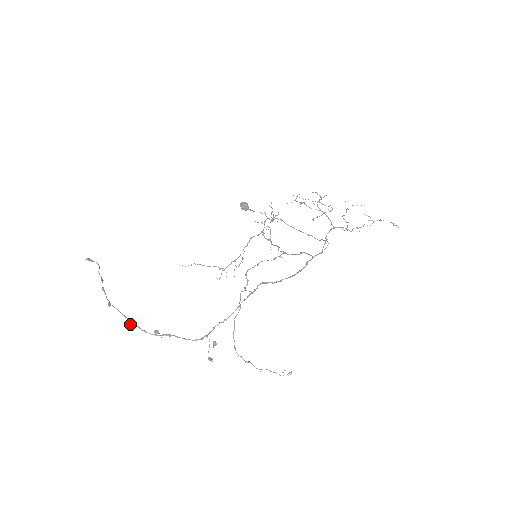
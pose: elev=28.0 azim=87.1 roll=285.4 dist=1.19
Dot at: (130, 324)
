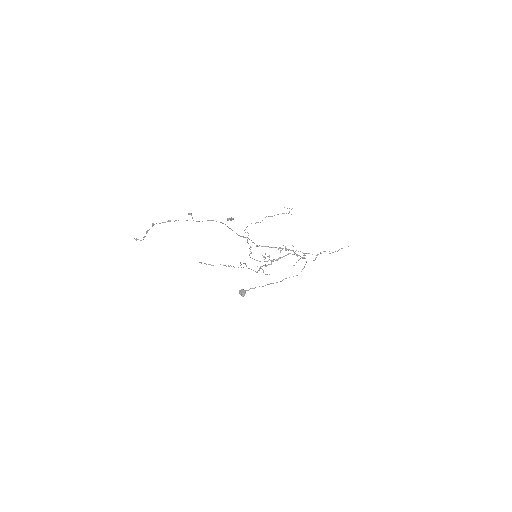
Dot at: (169, 220)
